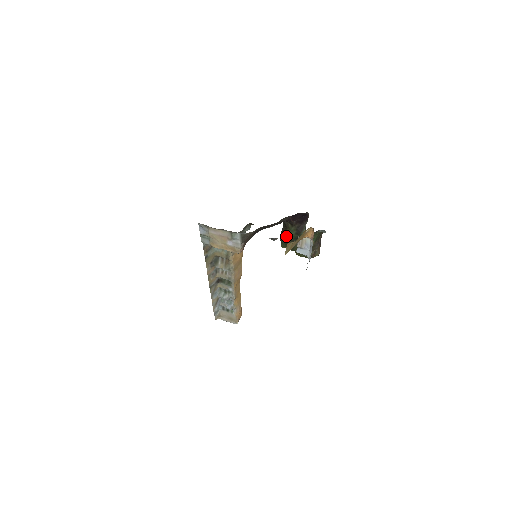
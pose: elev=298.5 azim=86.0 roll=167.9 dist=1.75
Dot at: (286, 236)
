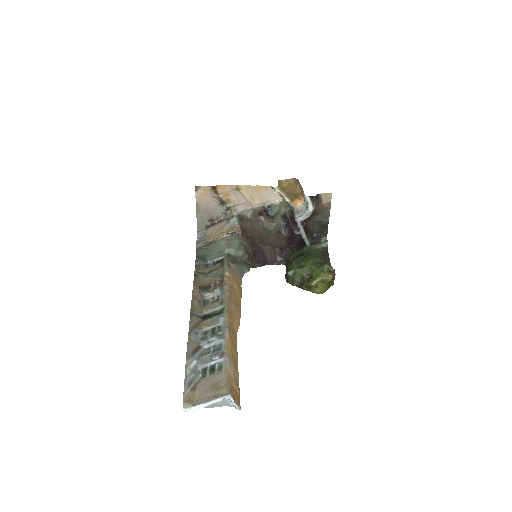
Dot at: occluded
